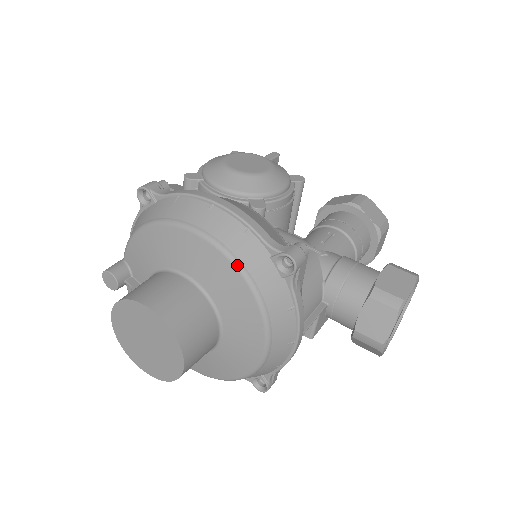
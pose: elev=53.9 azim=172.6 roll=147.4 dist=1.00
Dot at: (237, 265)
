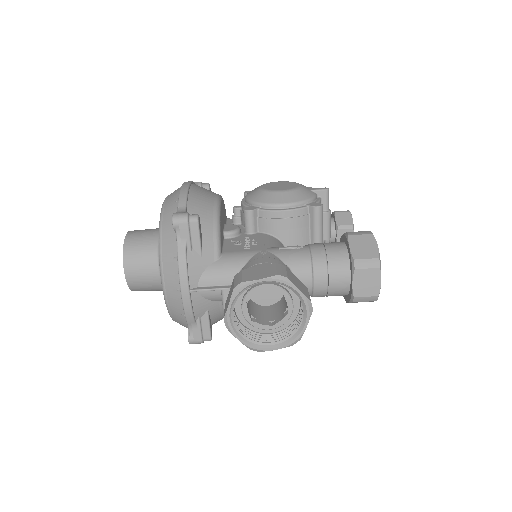
Dot at: (160, 218)
